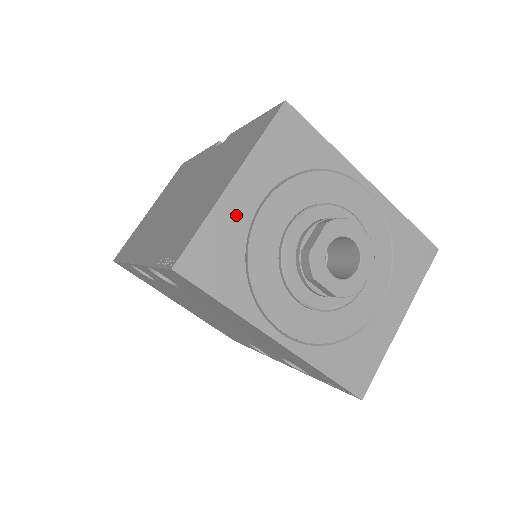
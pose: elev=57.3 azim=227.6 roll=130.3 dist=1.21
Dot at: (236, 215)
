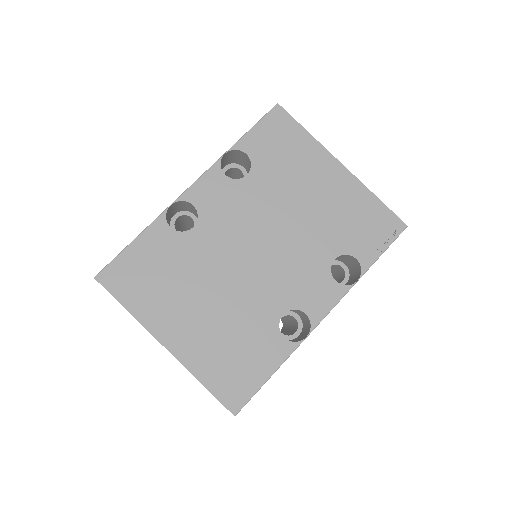
Dot at: occluded
